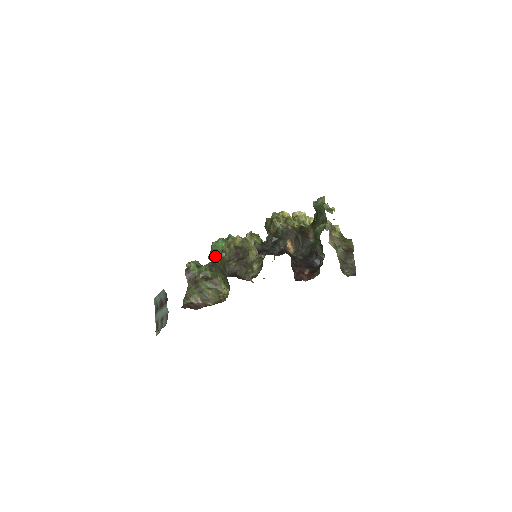
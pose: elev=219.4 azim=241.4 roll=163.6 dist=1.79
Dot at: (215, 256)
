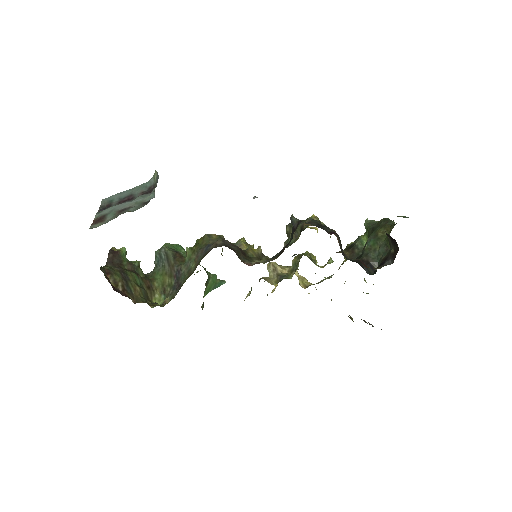
Dot at: (173, 250)
